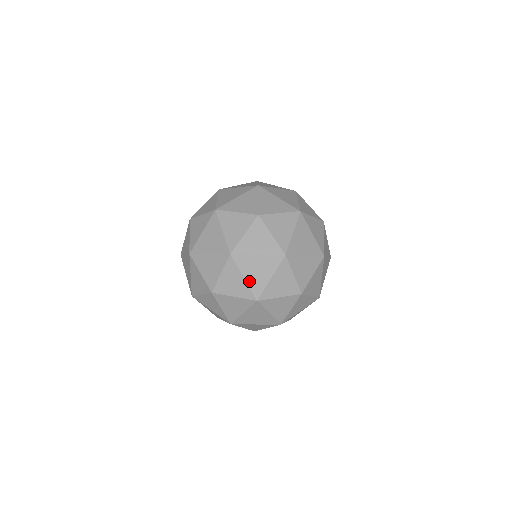
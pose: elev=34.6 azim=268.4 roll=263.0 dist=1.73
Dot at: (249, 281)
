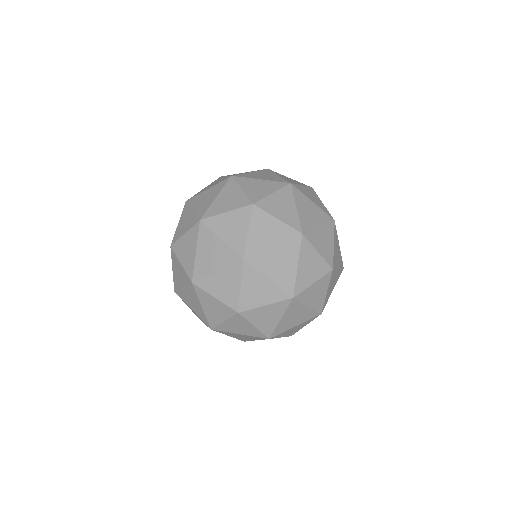
Dot at: (300, 213)
